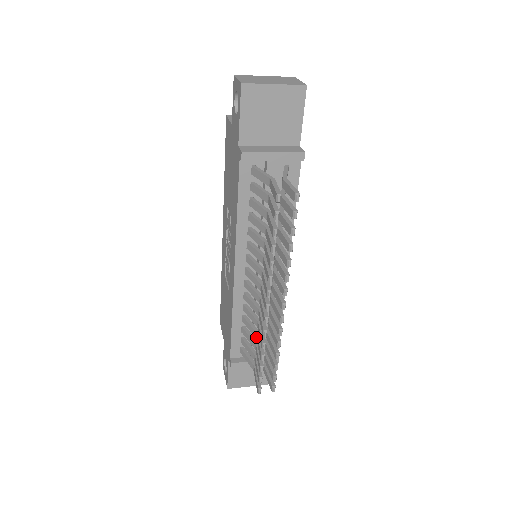
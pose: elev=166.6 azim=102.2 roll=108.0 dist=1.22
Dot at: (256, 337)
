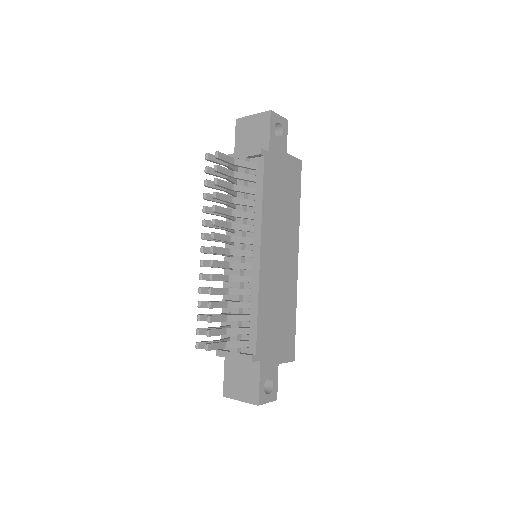
Dot at: occluded
